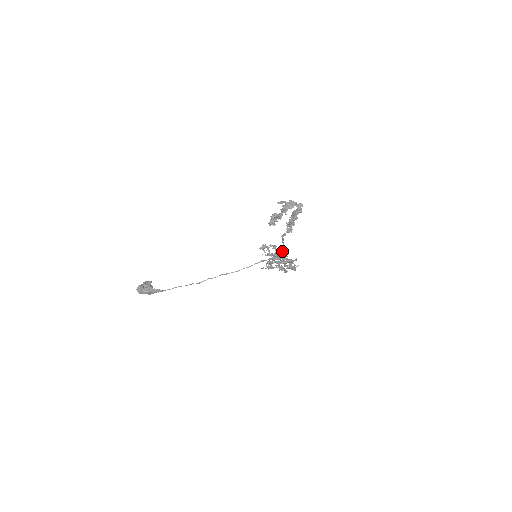
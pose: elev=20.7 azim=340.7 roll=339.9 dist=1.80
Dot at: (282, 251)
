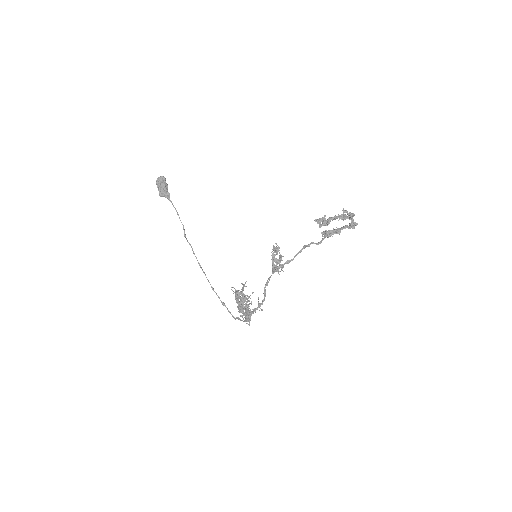
Dot at: (283, 265)
